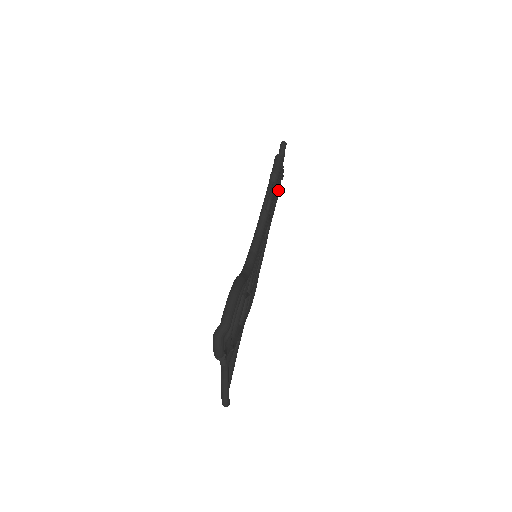
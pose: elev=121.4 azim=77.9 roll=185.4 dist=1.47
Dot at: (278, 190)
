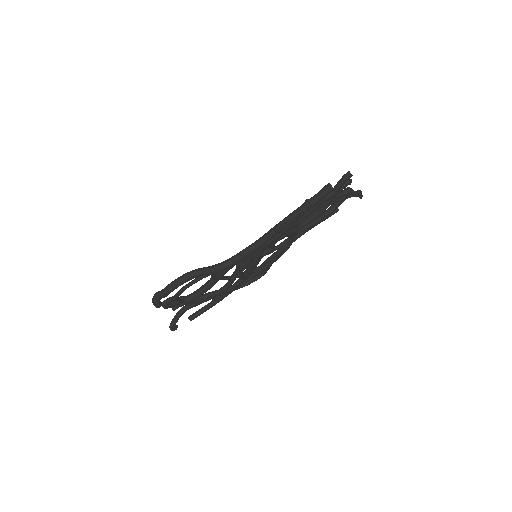
Dot at: (332, 210)
